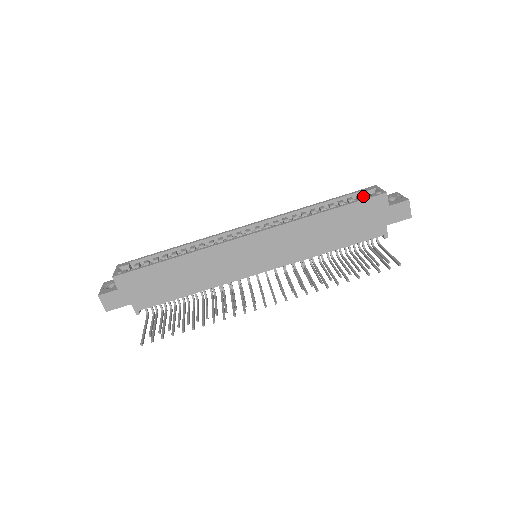
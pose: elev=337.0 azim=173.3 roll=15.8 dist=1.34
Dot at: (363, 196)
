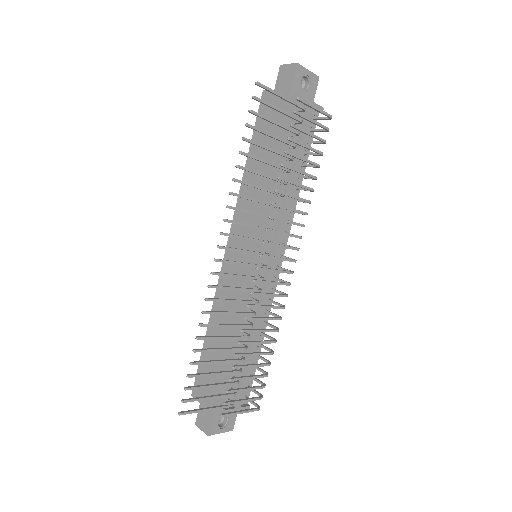
Dot at: occluded
